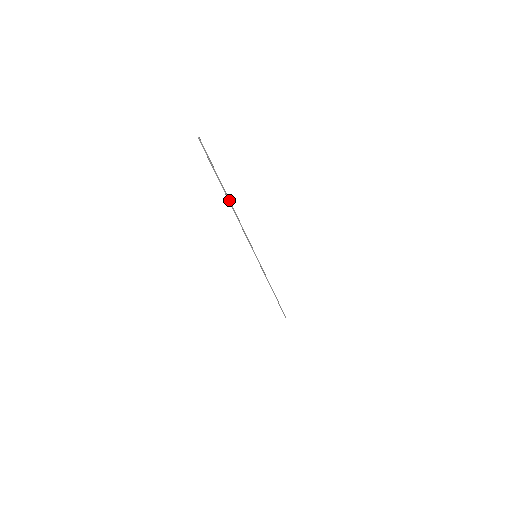
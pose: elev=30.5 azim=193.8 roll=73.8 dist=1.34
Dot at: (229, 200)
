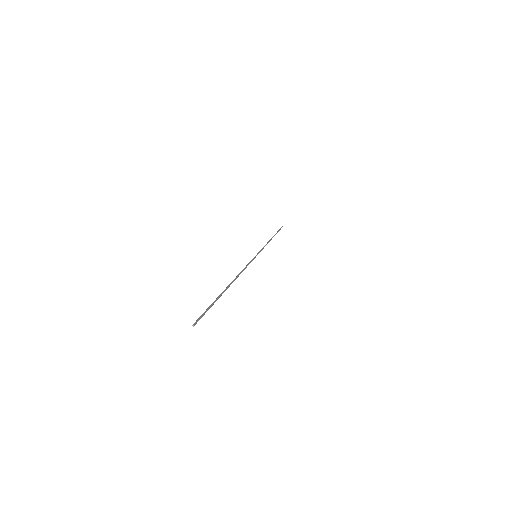
Dot at: (229, 286)
